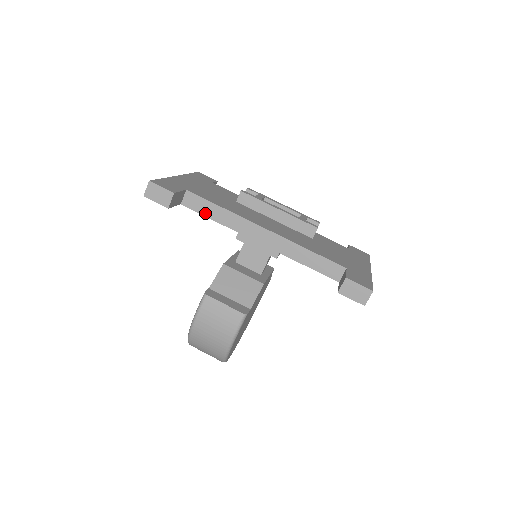
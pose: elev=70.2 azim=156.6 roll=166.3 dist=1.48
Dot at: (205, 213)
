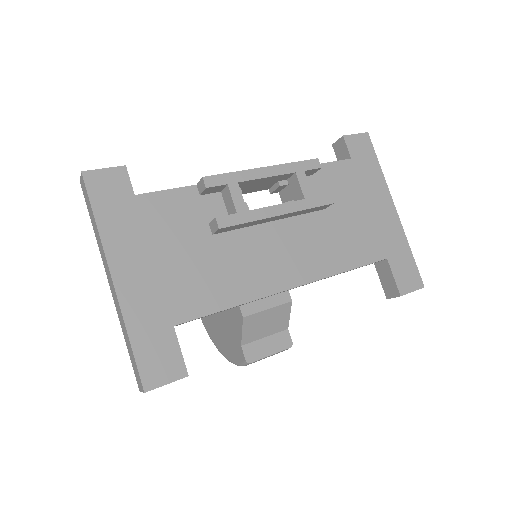
Dot at: occluded
